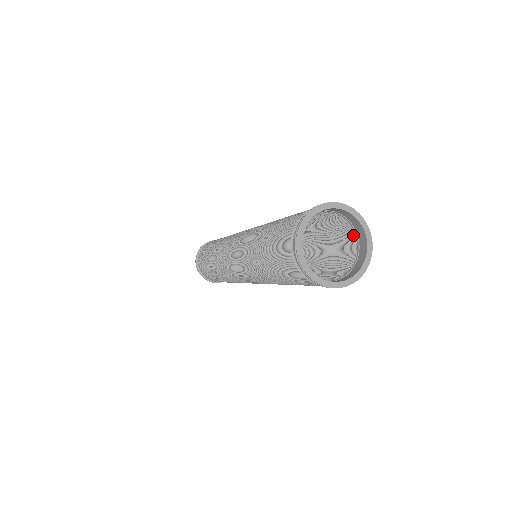
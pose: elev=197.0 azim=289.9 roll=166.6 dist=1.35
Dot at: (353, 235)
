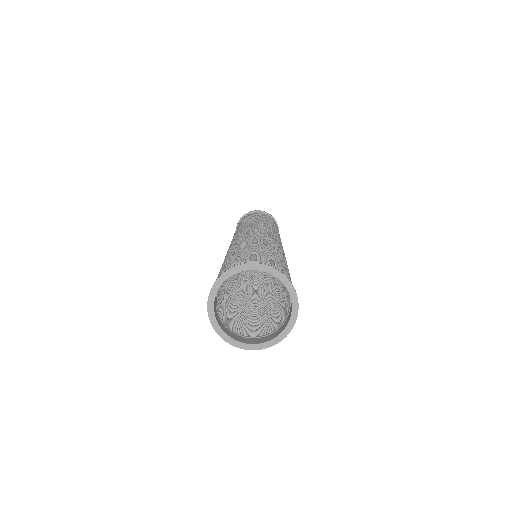
Dot at: occluded
